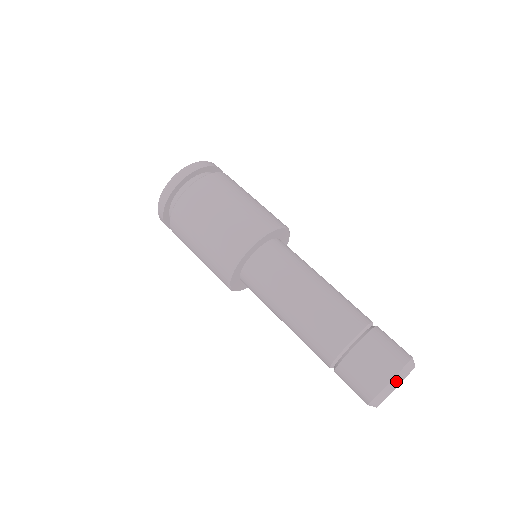
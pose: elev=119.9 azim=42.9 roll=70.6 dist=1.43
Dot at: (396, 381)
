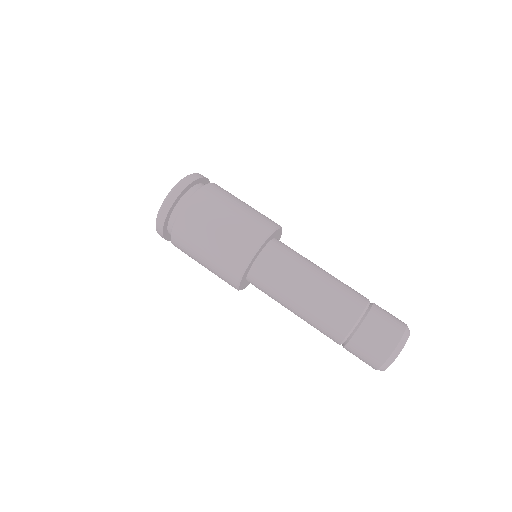
Dot at: (404, 339)
